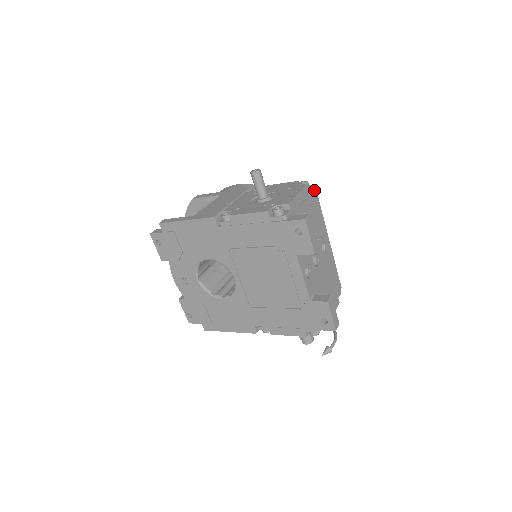
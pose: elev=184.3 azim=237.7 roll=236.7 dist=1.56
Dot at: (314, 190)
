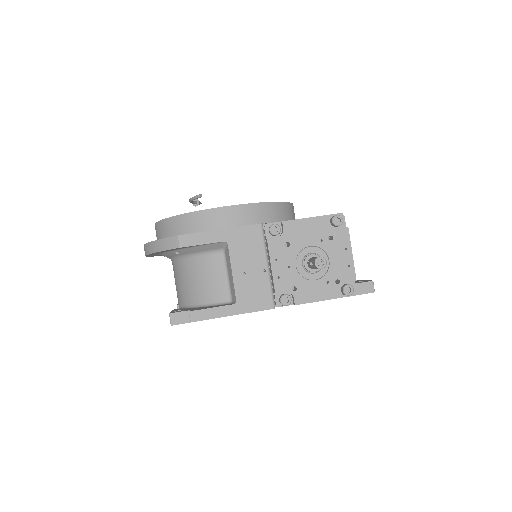
Dot at: (343, 218)
